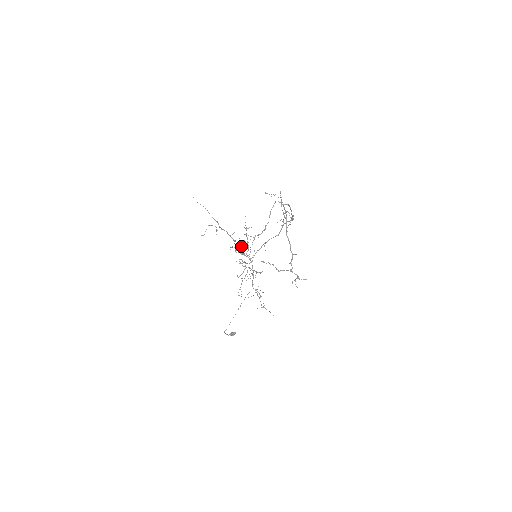
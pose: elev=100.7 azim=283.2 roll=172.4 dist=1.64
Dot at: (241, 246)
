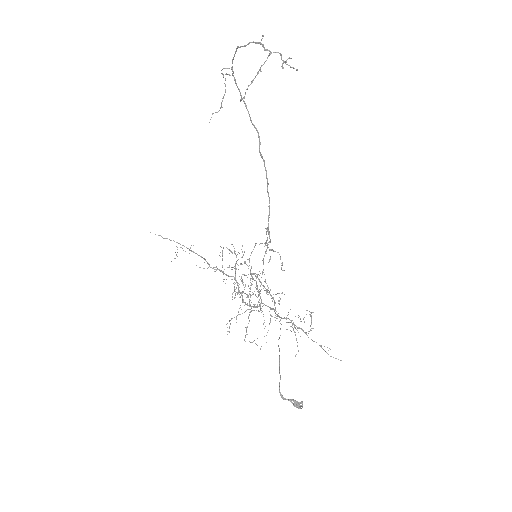
Dot at: occluded
